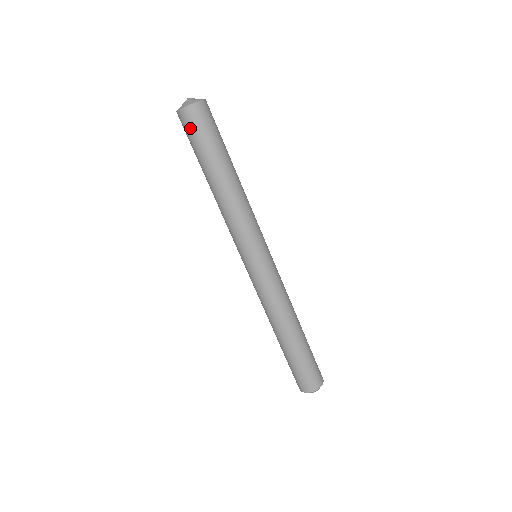
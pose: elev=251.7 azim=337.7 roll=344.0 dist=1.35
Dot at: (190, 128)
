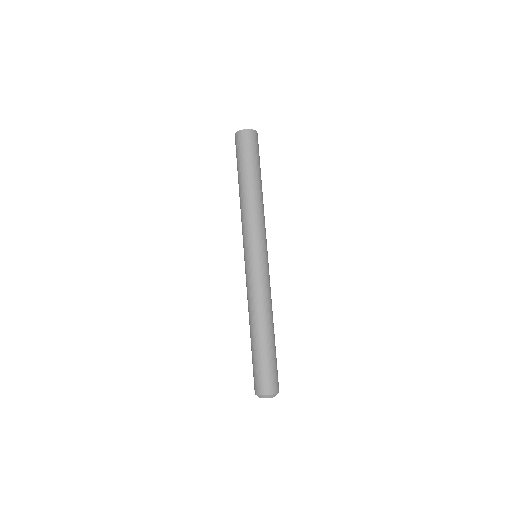
Dot at: (244, 143)
